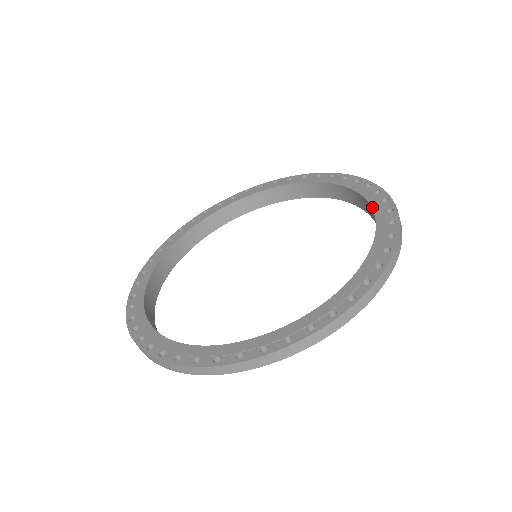
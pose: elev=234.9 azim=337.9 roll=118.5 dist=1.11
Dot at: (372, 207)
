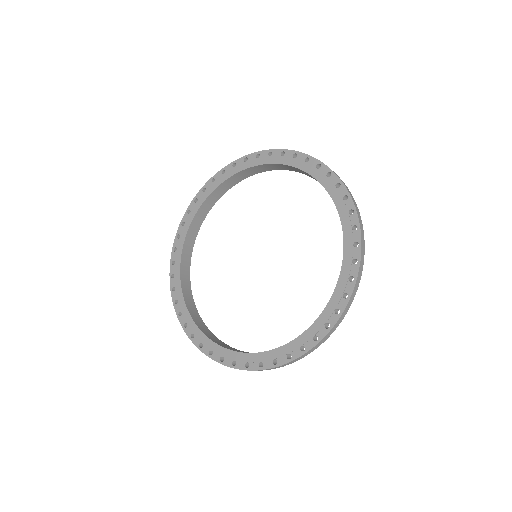
Dot at: (325, 308)
